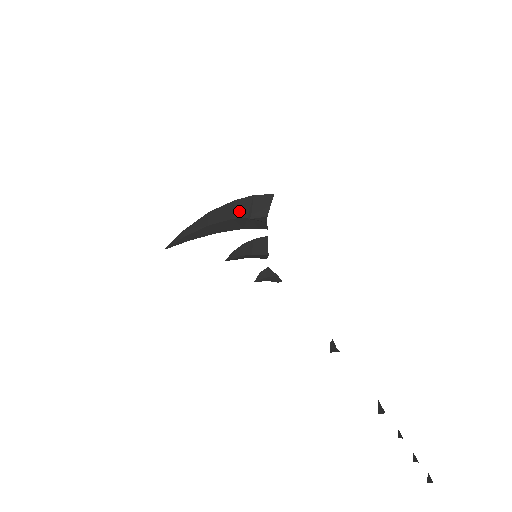
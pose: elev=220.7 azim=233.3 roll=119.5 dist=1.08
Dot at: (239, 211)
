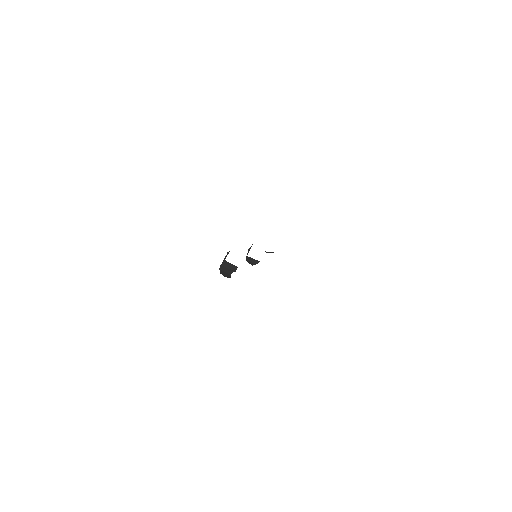
Dot at: (228, 271)
